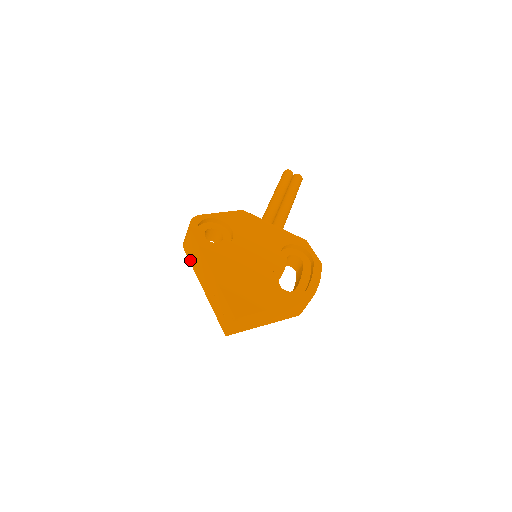
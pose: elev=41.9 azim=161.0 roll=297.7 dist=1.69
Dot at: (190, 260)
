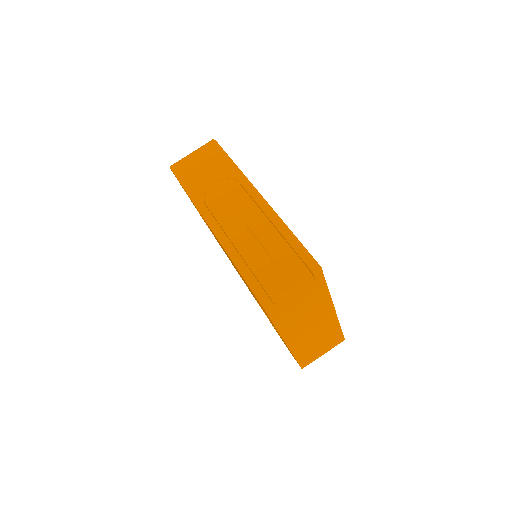
Dot at: (188, 185)
